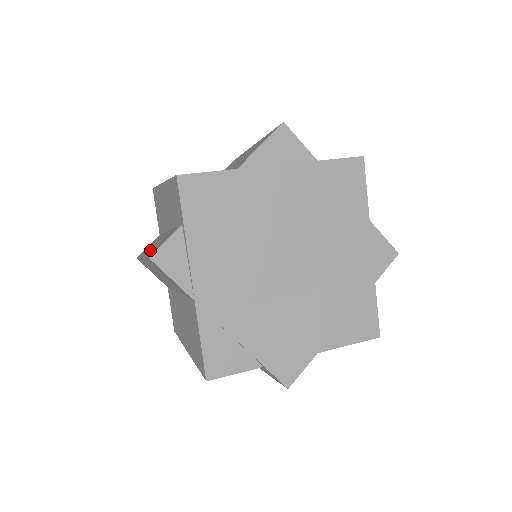
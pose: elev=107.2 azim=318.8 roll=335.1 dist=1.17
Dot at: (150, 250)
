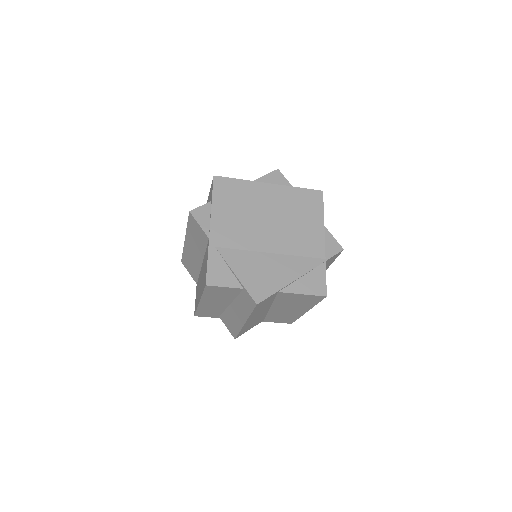
Dot at: occluded
